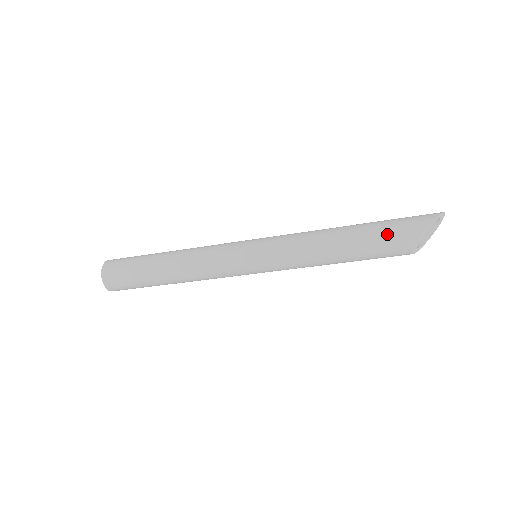
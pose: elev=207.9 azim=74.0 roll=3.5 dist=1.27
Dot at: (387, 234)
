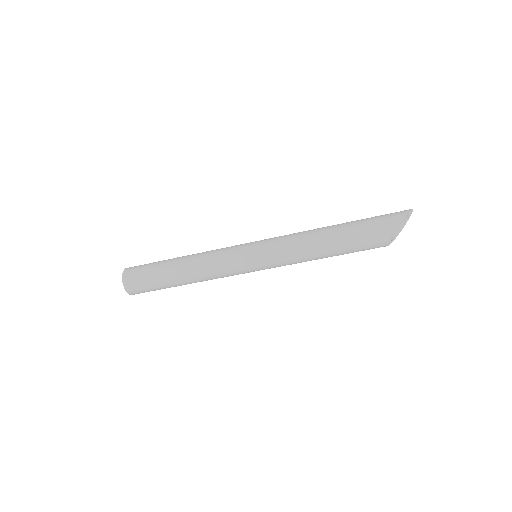
Dot at: (366, 232)
